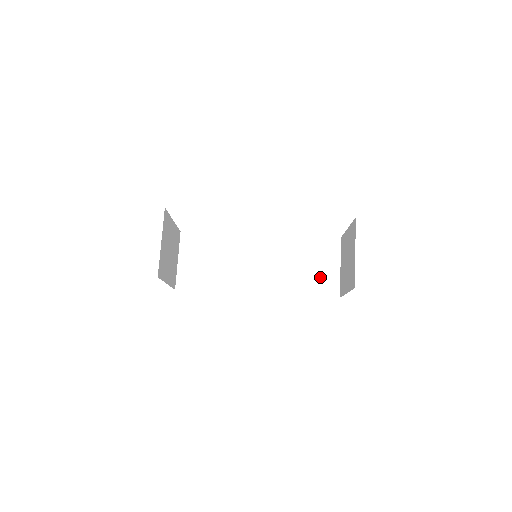
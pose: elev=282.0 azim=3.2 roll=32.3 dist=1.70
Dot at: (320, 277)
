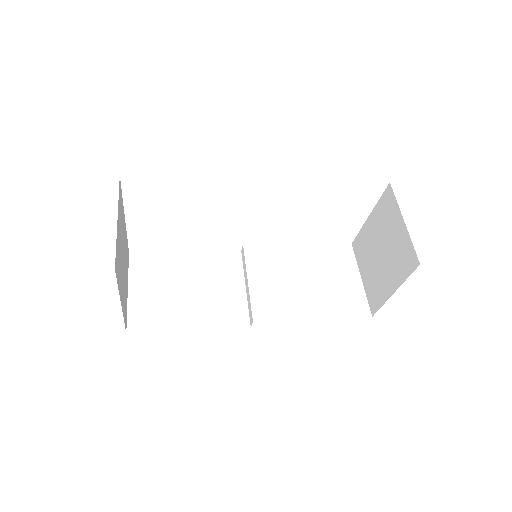
Dot at: (339, 293)
